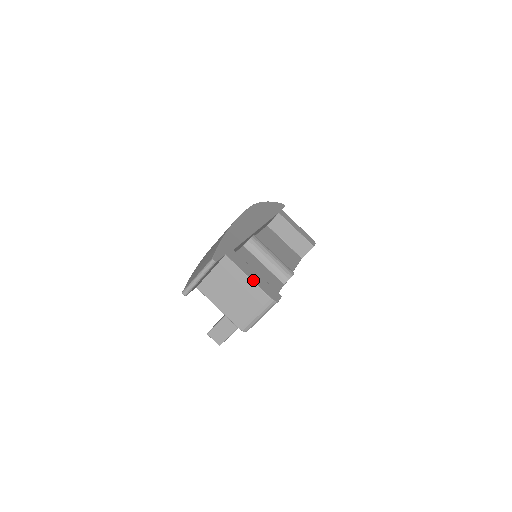
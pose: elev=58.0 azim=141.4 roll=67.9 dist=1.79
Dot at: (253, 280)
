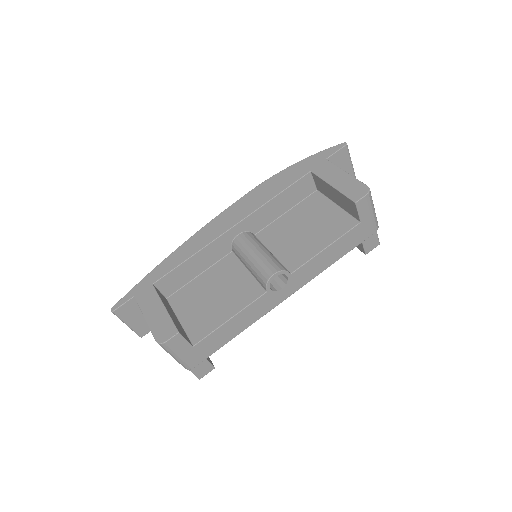
Dot at: (148, 320)
